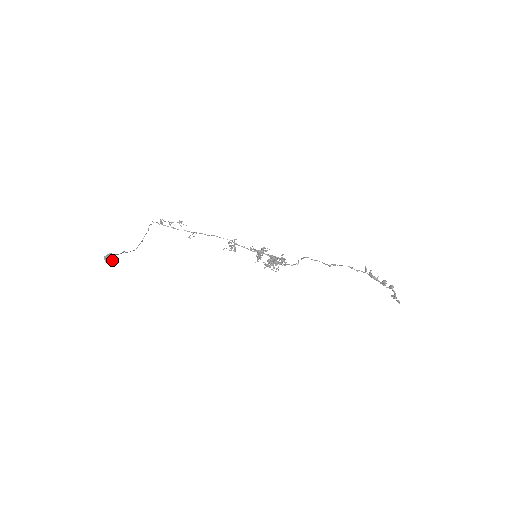
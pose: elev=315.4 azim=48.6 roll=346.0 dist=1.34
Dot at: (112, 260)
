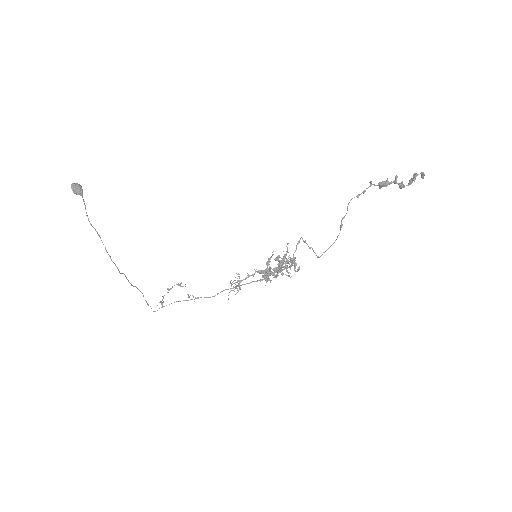
Dot at: (78, 186)
